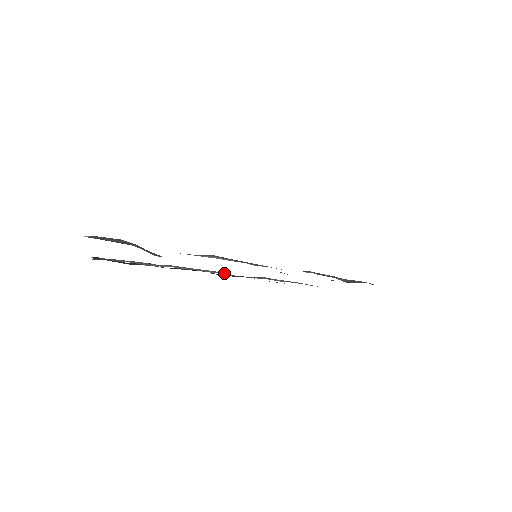
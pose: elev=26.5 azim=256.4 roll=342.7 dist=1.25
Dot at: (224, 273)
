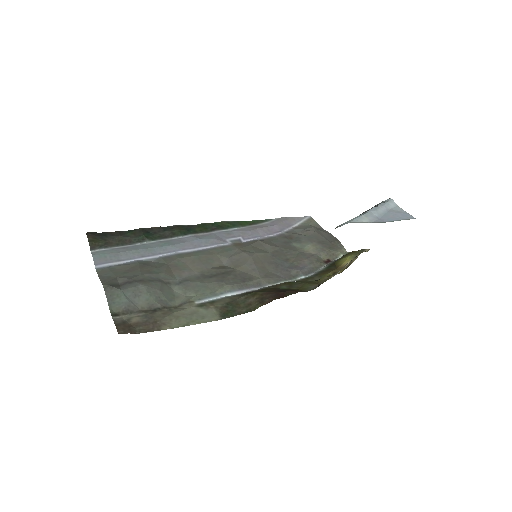
Dot at: (218, 244)
